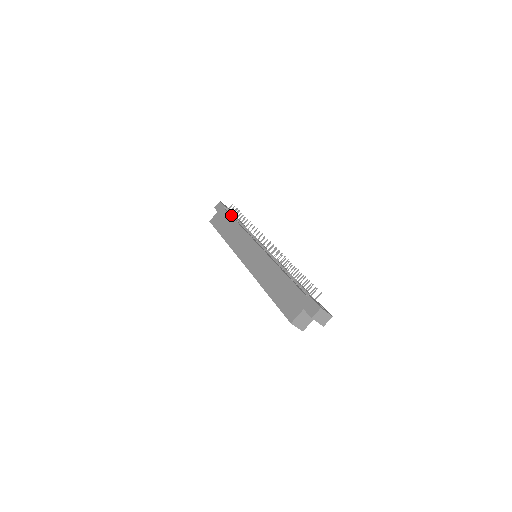
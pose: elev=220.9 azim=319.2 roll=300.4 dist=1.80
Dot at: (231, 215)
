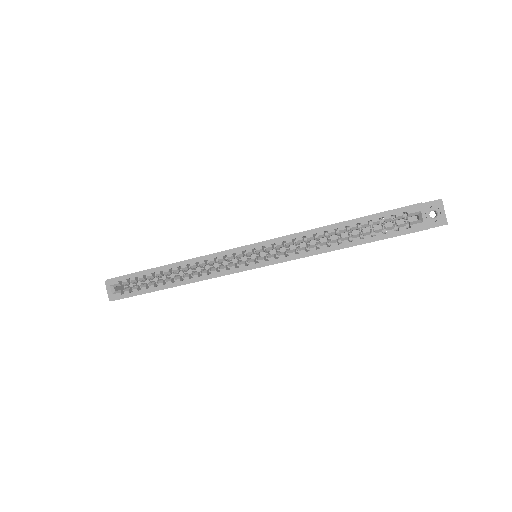
Dot at: occluded
